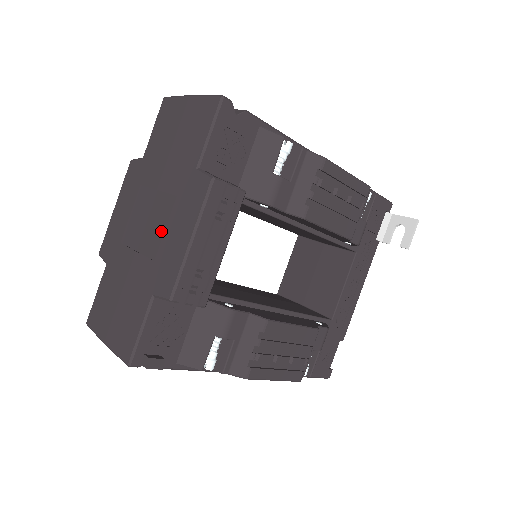
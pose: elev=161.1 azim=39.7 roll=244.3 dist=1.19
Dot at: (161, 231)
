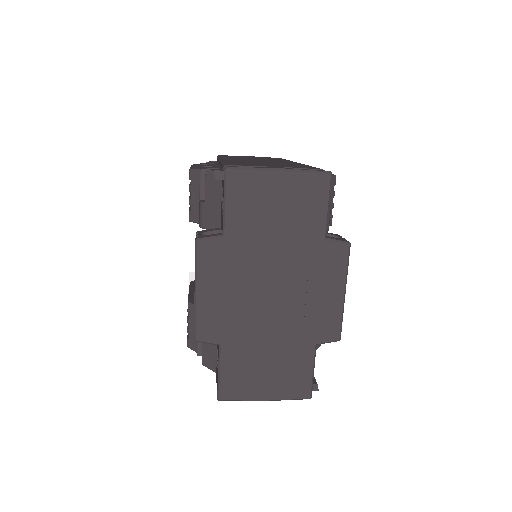
Dot at: (301, 297)
